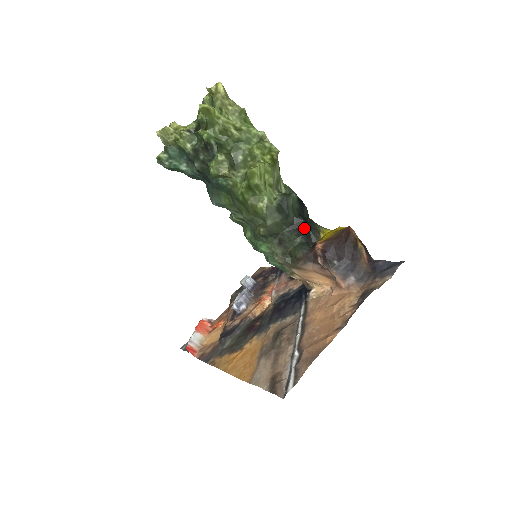
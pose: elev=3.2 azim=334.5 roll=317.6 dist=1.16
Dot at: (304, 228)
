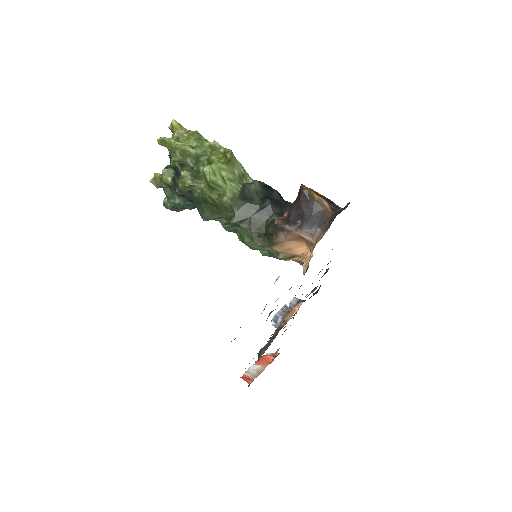
Dot at: (272, 207)
